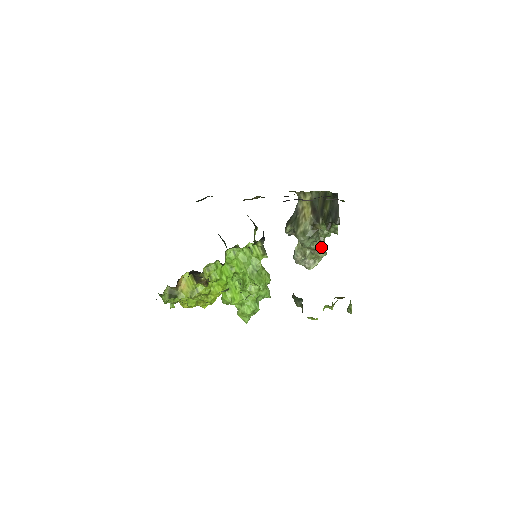
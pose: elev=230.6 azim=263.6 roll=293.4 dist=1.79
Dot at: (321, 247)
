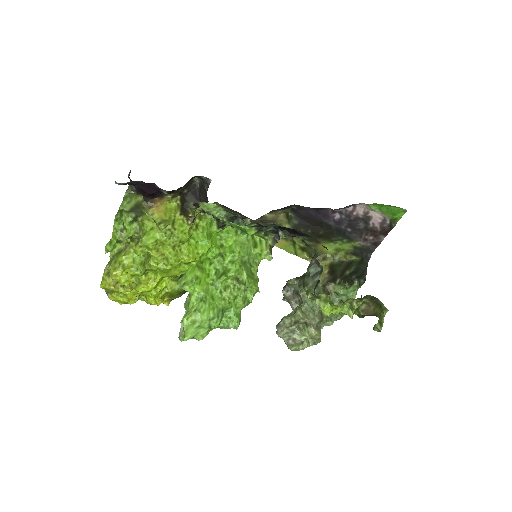
Dot at: (319, 326)
